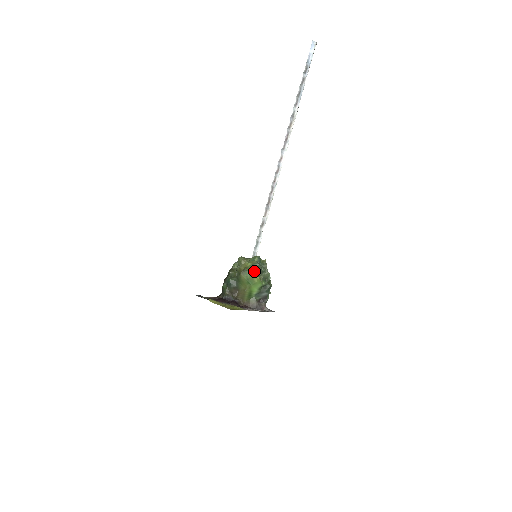
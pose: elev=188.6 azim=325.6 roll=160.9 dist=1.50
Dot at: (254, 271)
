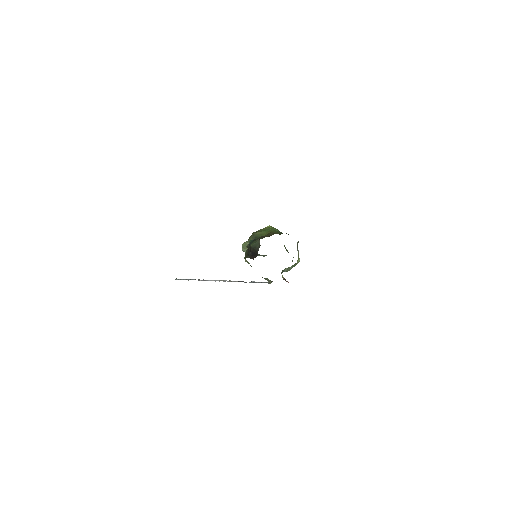
Dot at: occluded
